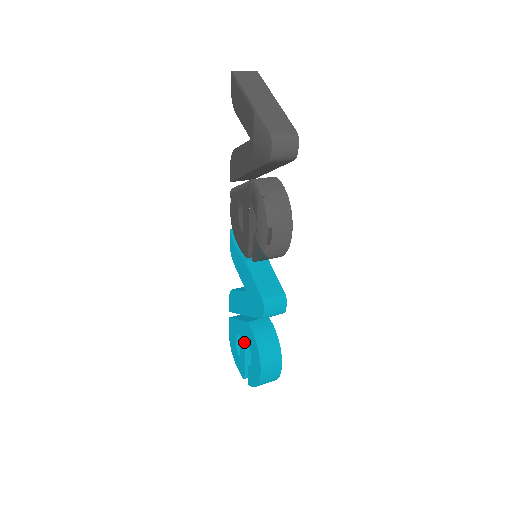
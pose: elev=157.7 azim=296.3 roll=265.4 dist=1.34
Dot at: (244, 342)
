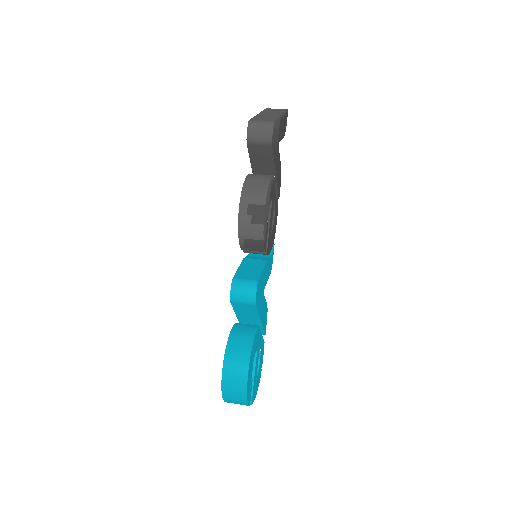
Dot at: occluded
